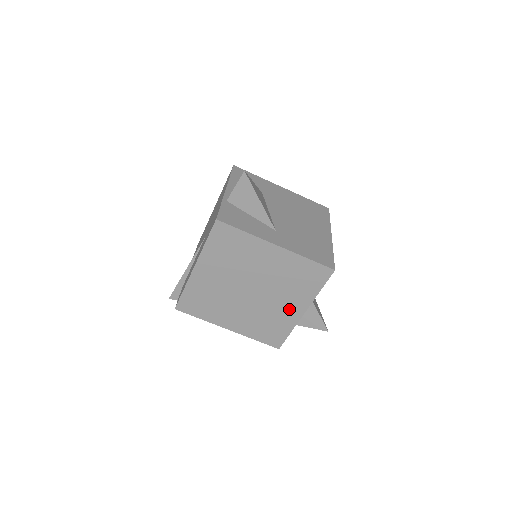
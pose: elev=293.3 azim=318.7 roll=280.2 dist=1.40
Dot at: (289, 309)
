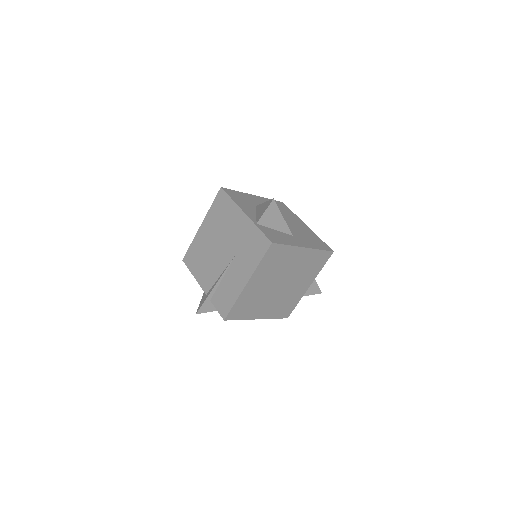
Dot at: (301, 288)
